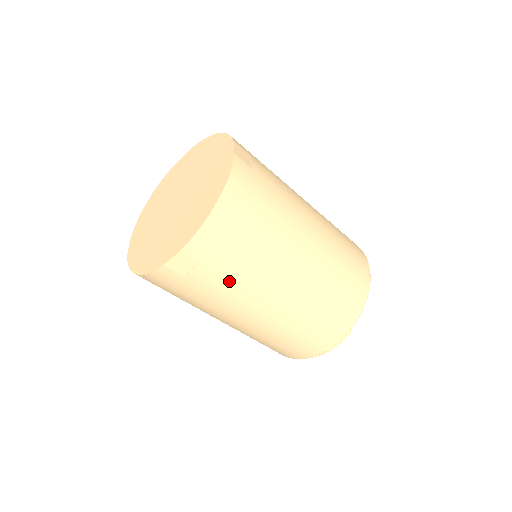
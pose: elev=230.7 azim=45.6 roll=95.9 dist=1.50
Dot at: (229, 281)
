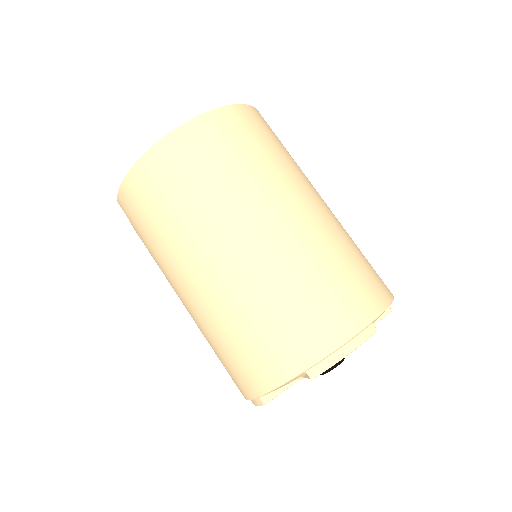
Dot at: (236, 171)
